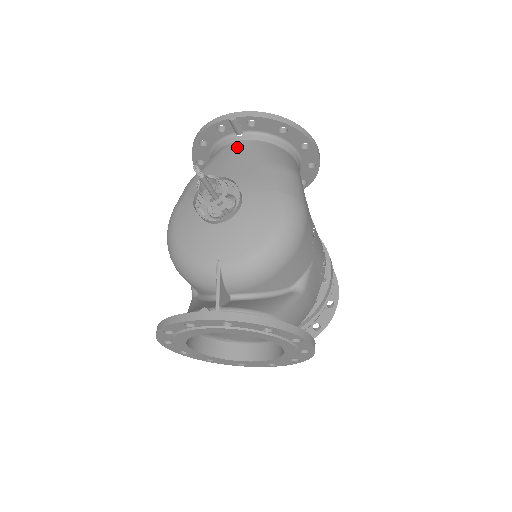
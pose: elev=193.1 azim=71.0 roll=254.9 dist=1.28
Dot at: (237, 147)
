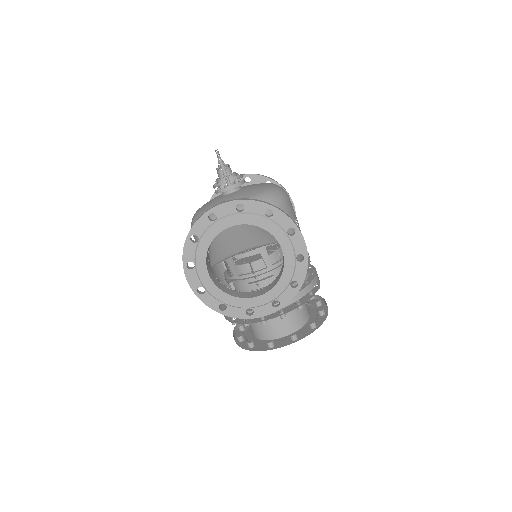
Dot at: occluded
